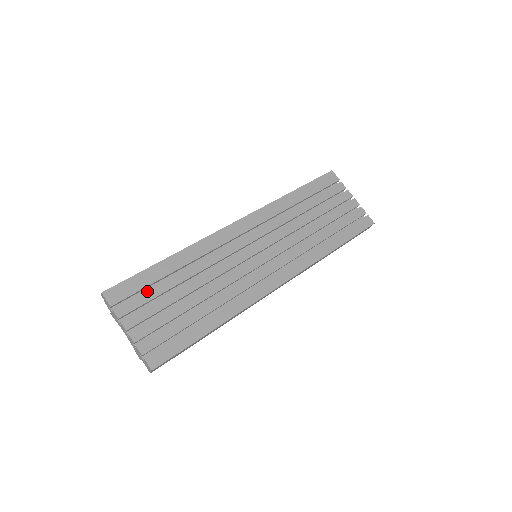
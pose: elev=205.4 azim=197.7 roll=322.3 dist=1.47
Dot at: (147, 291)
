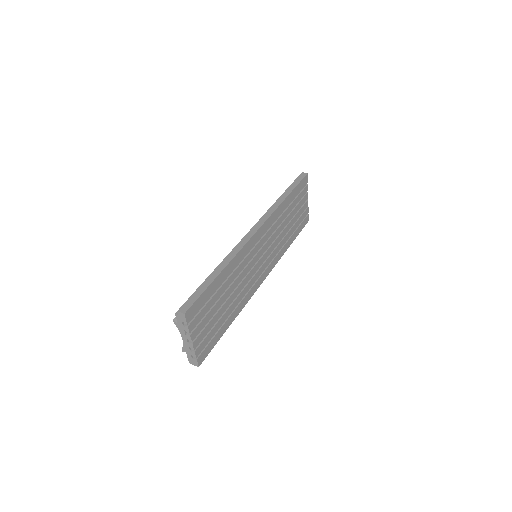
Dot at: (207, 305)
